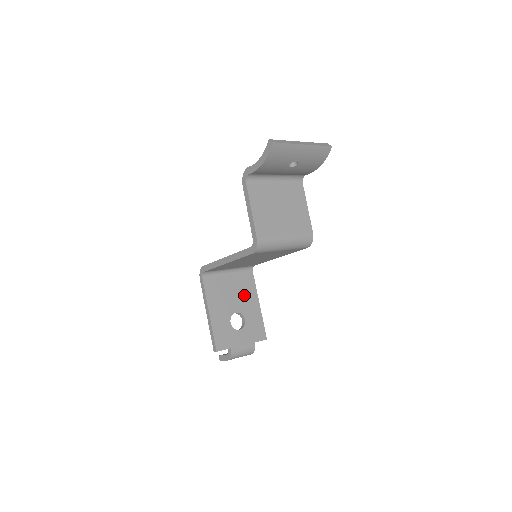
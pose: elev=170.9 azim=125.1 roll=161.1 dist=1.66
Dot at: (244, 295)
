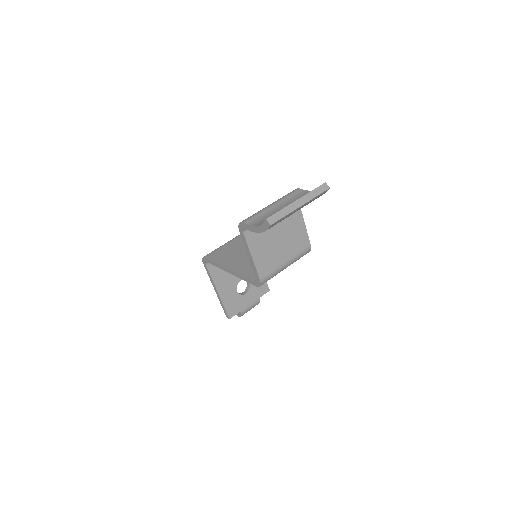
Dot at: occluded
